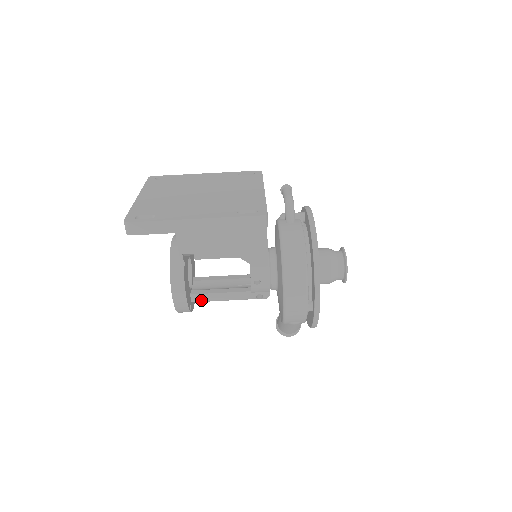
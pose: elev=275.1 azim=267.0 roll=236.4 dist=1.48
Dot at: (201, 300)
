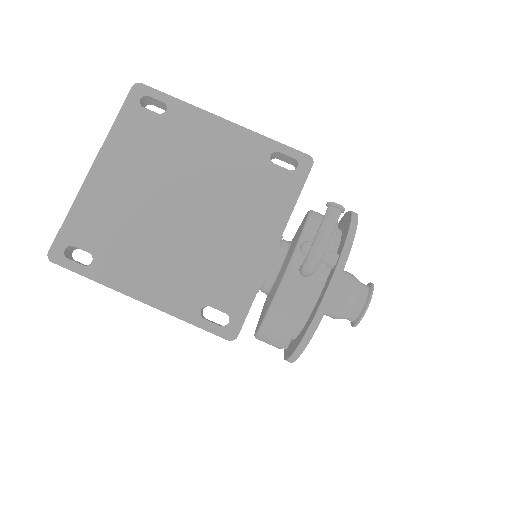
Dot at: occluded
